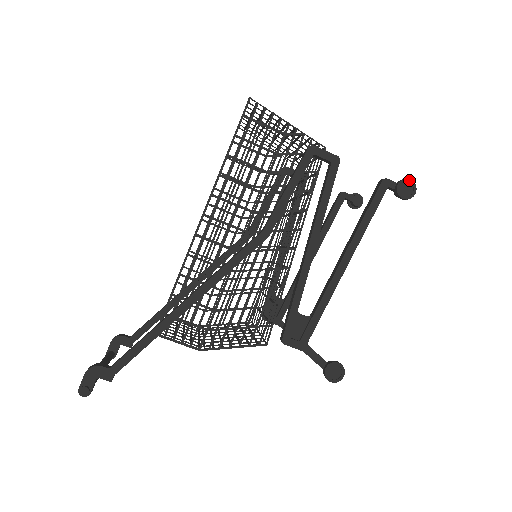
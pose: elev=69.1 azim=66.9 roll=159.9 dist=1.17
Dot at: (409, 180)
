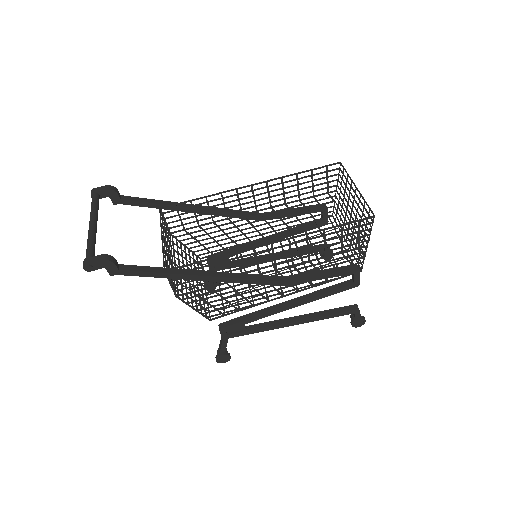
Dot at: (365, 321)
